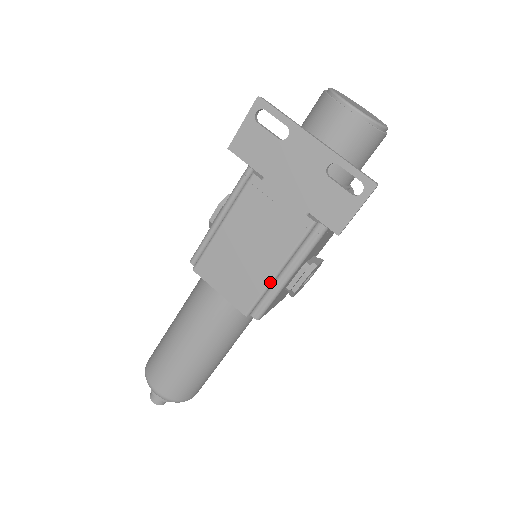
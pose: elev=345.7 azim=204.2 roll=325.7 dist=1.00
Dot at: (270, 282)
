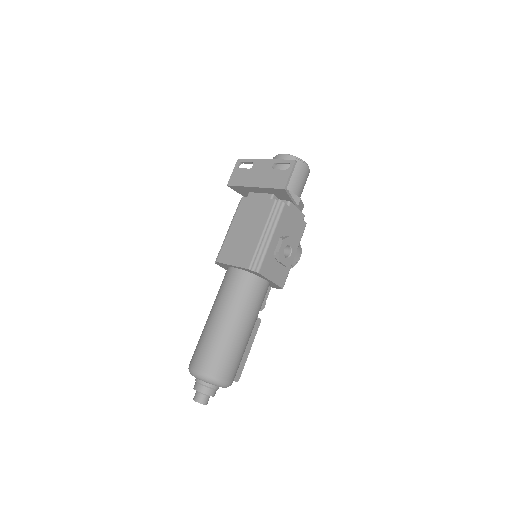
Dot at: (259, 242)
